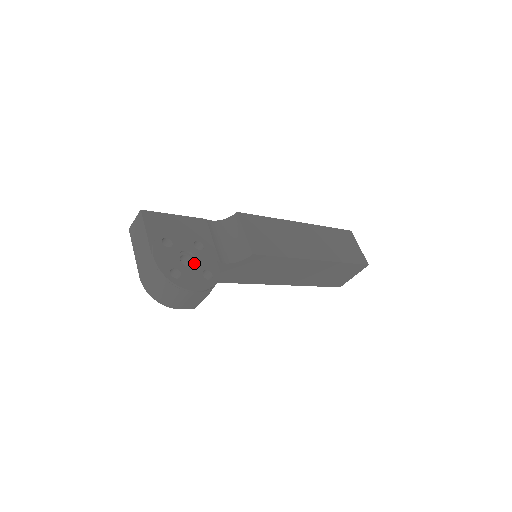
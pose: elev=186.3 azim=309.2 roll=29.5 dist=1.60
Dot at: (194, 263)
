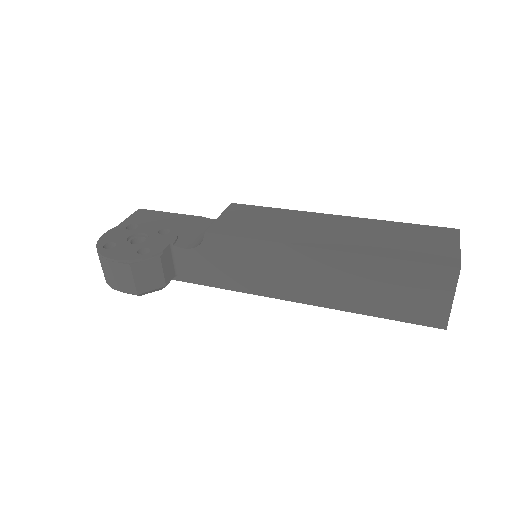
Dot at: (144, 243)
